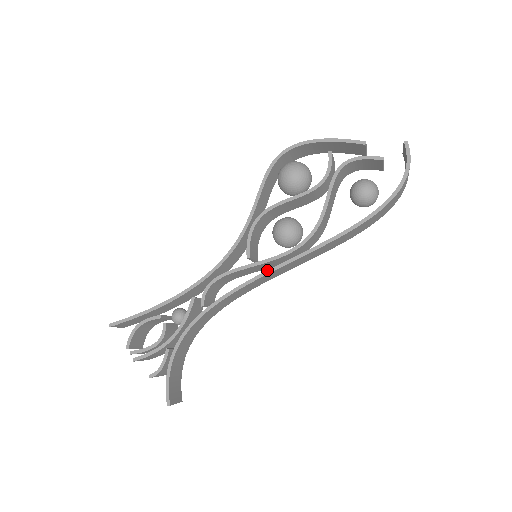
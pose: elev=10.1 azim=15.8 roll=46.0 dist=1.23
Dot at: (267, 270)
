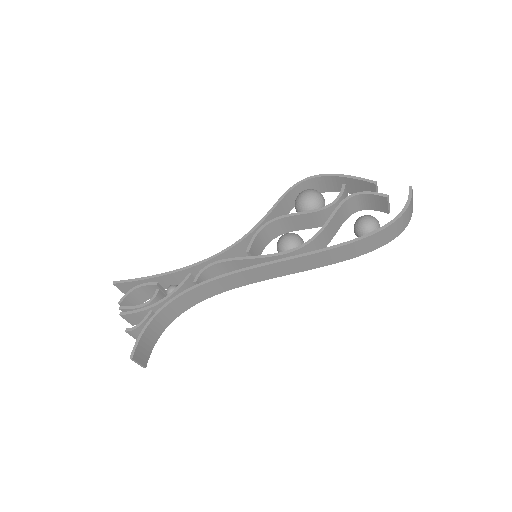
Dot at: (259, 264)
